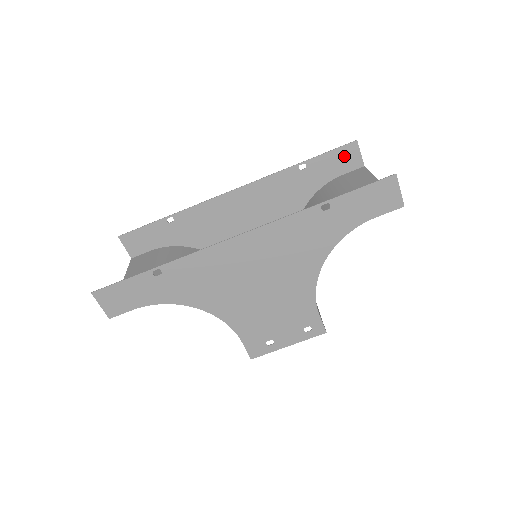
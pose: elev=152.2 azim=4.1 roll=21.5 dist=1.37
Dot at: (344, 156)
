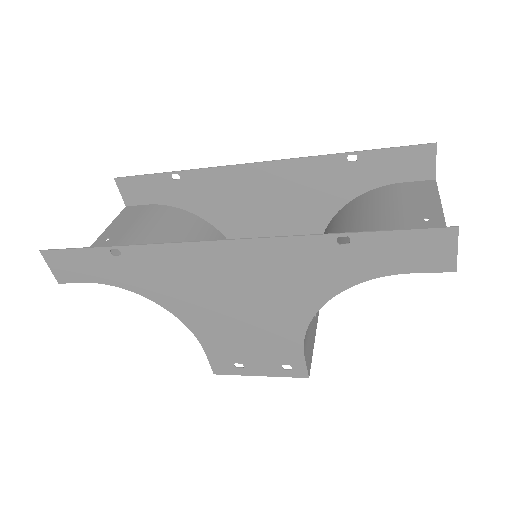
Dot at: (412, 159)
